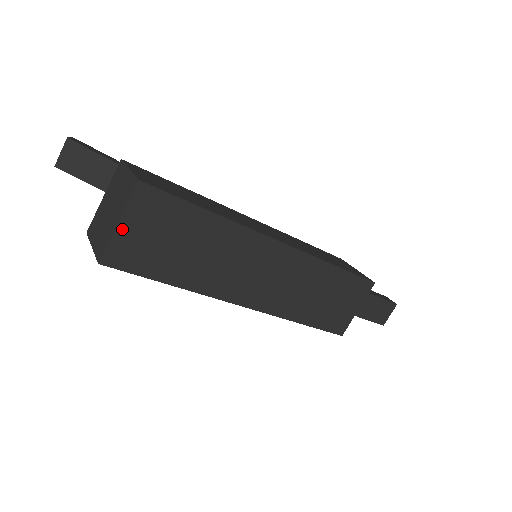
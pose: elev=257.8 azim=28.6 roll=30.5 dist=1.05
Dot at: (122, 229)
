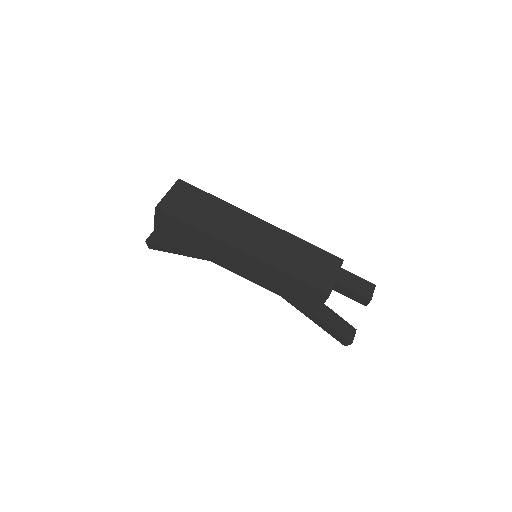
Dot at: (169, 196)
